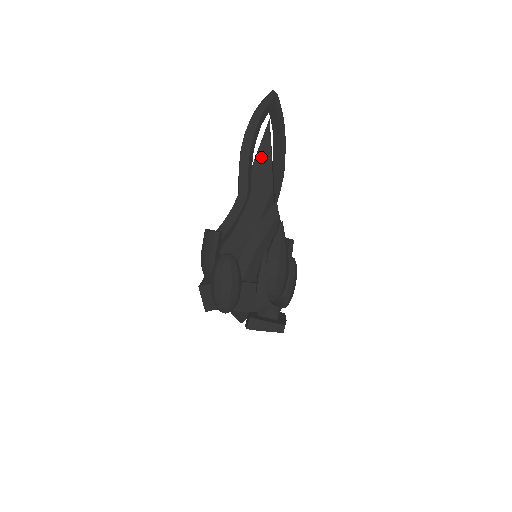
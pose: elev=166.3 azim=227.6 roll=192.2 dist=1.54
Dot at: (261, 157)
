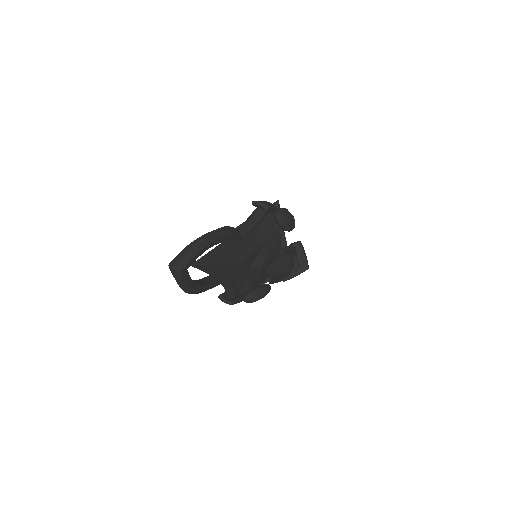
Dot at: (211, 270)
